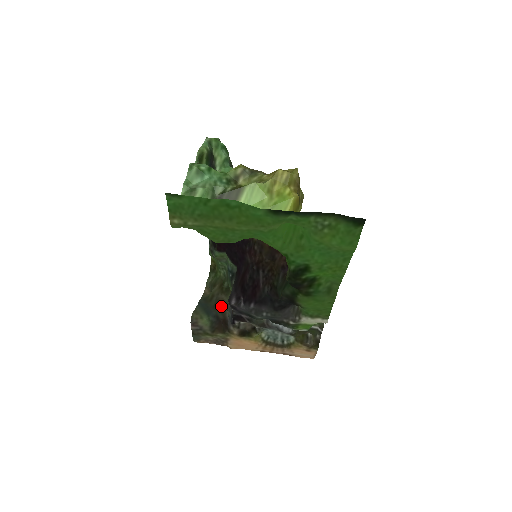
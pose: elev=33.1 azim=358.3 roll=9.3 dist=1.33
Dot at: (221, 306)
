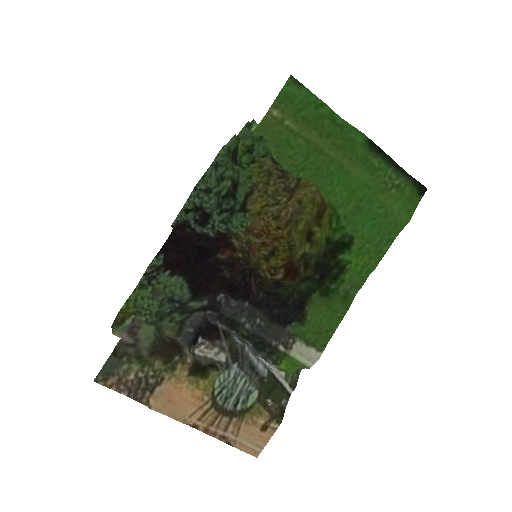
Dot at: occluded
